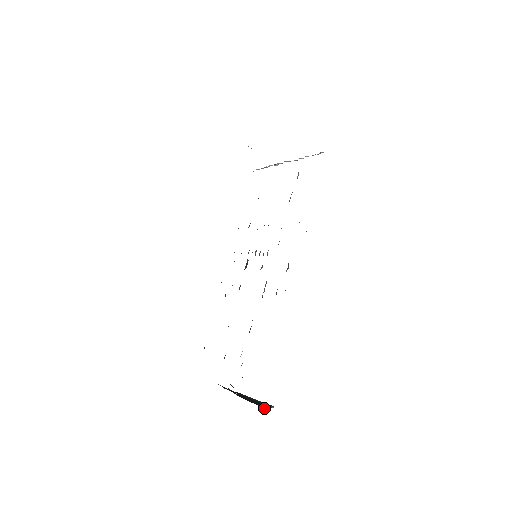
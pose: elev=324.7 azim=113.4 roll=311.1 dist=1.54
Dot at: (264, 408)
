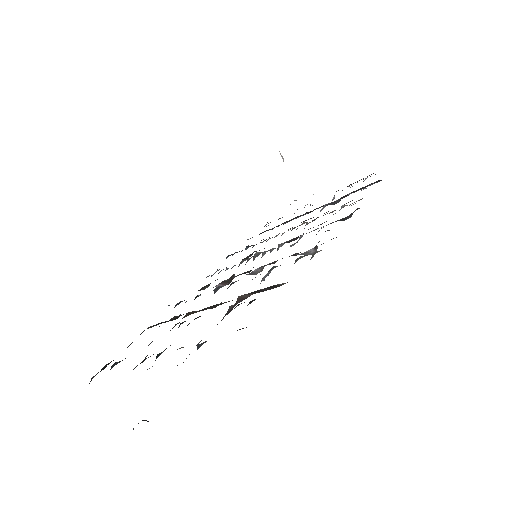
Dot at: occluded
